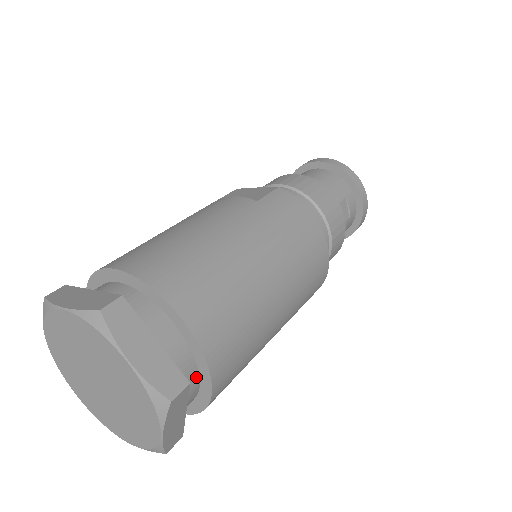
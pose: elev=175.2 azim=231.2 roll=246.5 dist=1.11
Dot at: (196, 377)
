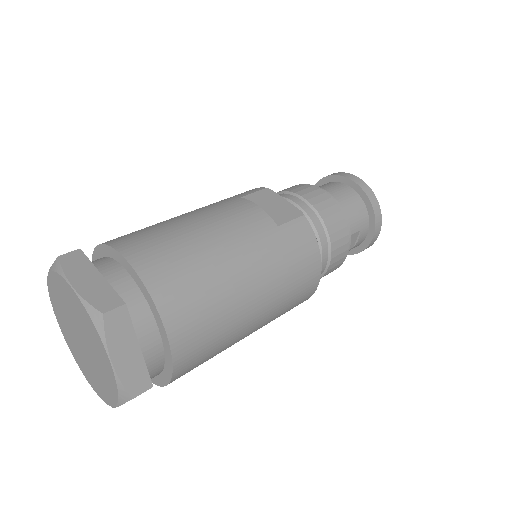
Dot at: (160, 371)
